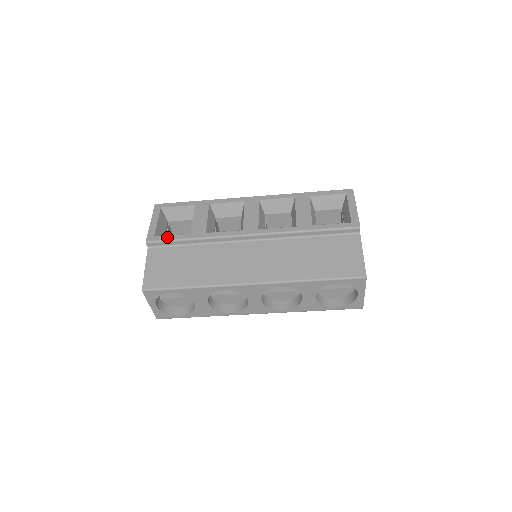
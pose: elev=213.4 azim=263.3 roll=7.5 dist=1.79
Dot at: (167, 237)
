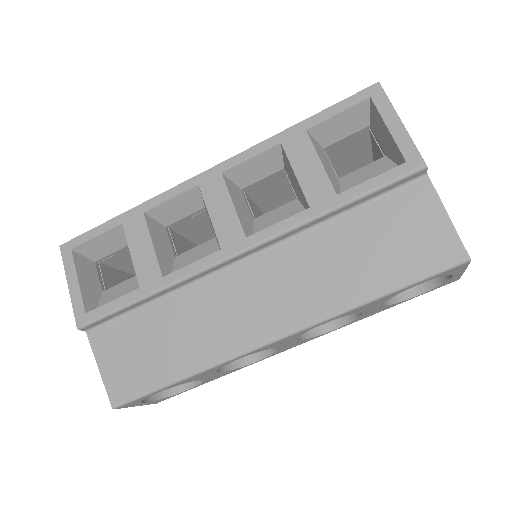
Dot at: (105, 308)
